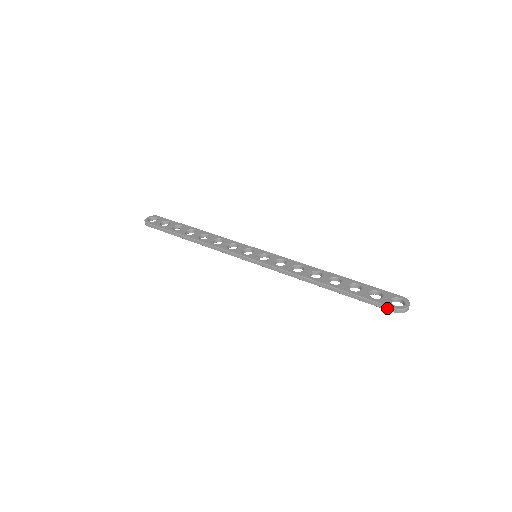
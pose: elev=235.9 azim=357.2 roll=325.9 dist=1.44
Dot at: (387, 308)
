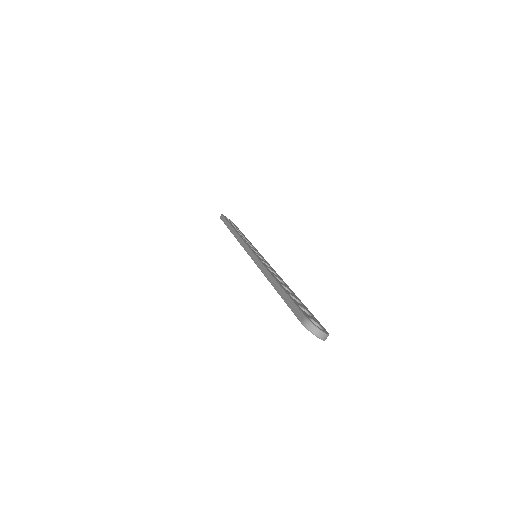
Dot at: (300, 315)
